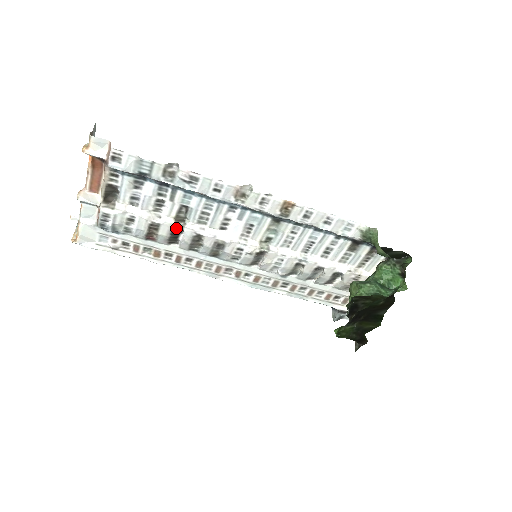
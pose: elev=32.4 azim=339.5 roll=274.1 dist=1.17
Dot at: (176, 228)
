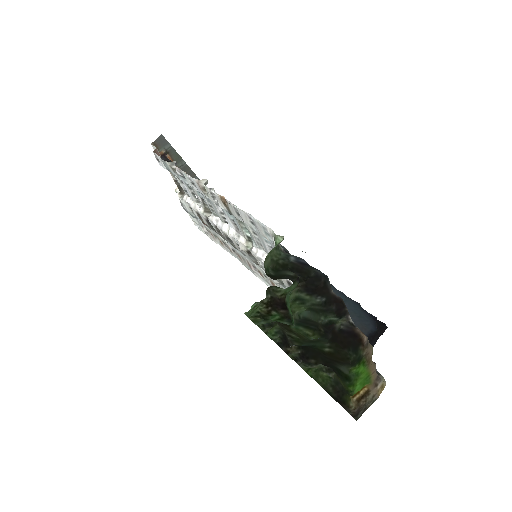
Dot at: (207, 218)
